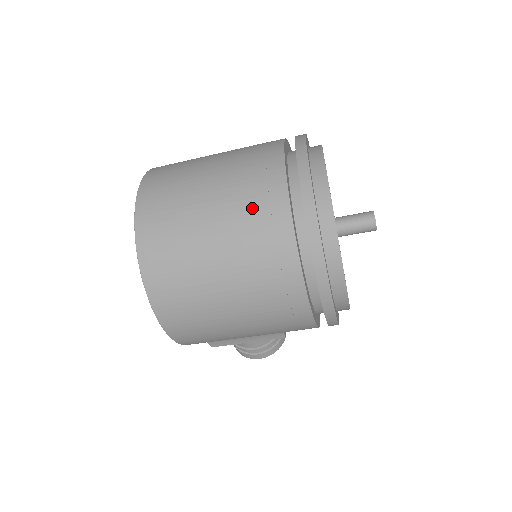
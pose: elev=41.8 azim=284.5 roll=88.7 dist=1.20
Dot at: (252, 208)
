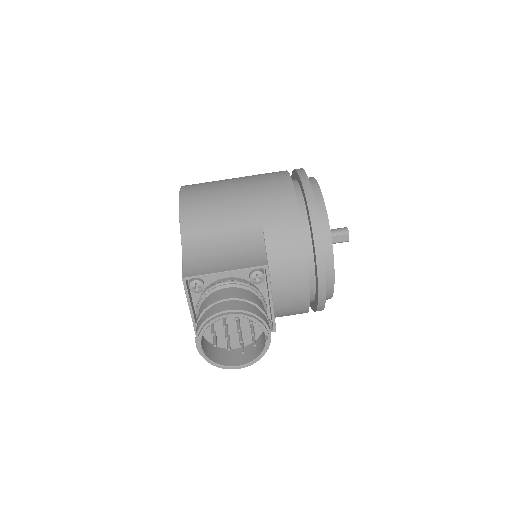
Dot at: occluded
